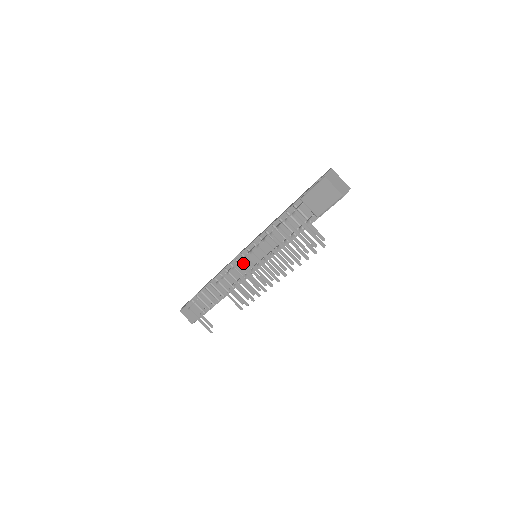
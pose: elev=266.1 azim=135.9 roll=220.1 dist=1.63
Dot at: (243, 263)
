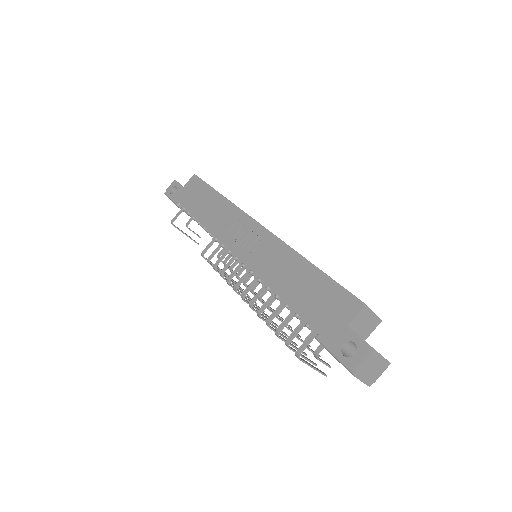
Dot at: occluded
